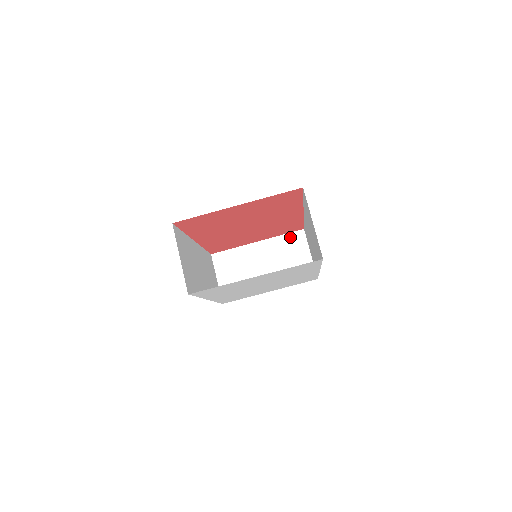
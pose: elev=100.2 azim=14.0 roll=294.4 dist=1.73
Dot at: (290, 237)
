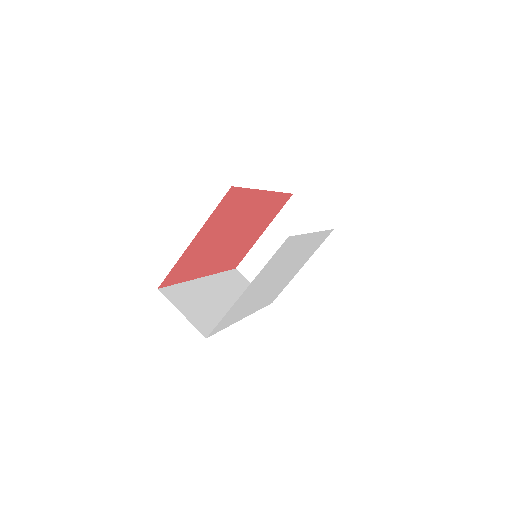
Dot at: (287, 209)
